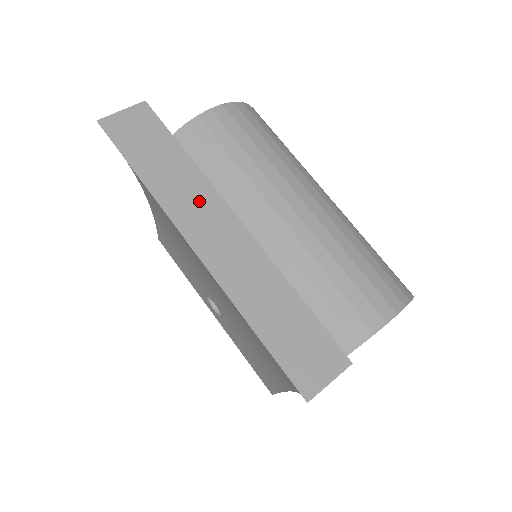
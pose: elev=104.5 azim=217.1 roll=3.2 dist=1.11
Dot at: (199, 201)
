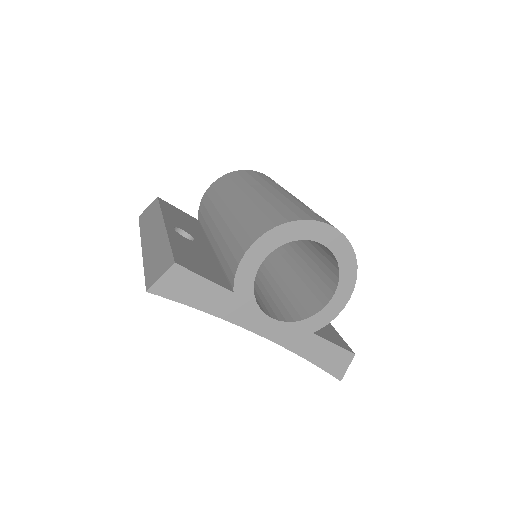
Dot at: (154, 225)
